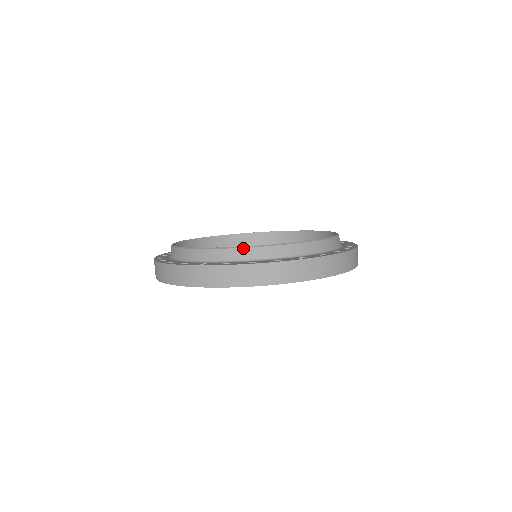
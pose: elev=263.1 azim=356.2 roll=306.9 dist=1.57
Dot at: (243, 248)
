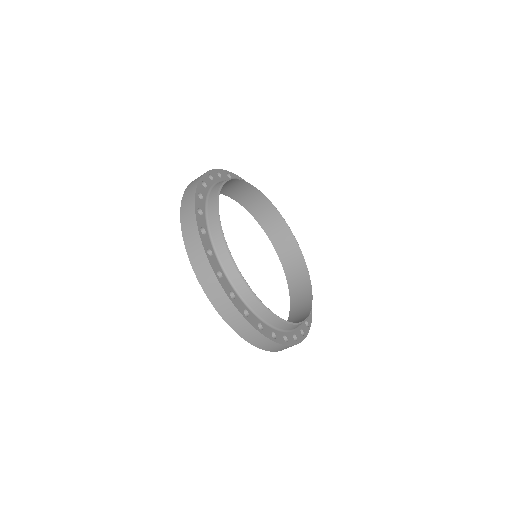
Dot at: (265, 309)
